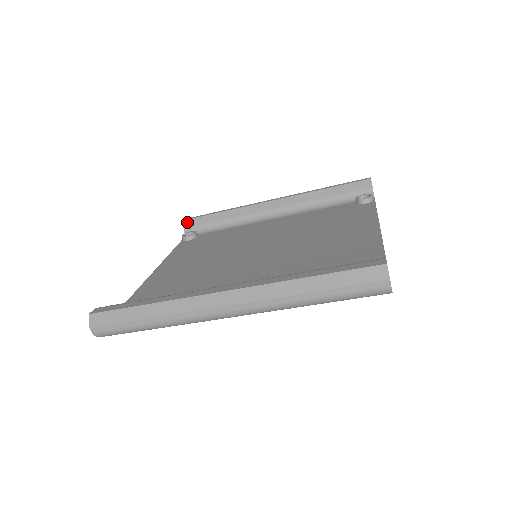
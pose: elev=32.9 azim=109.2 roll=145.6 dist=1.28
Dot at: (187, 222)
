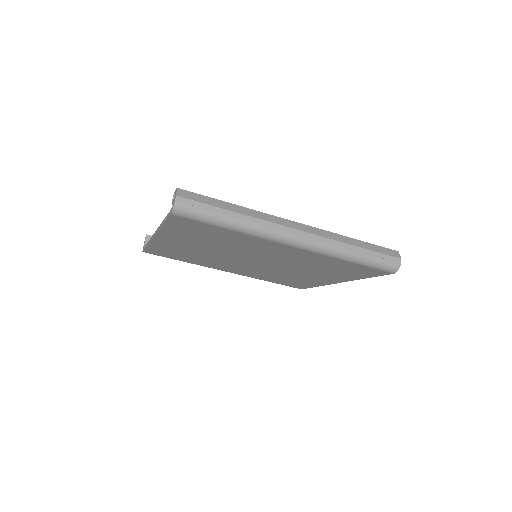
Dot at: occluded
